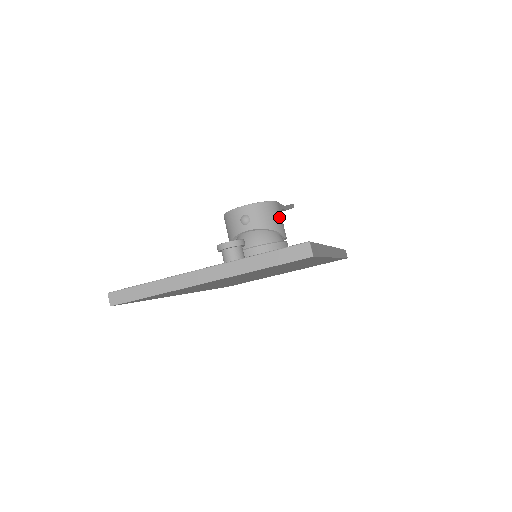
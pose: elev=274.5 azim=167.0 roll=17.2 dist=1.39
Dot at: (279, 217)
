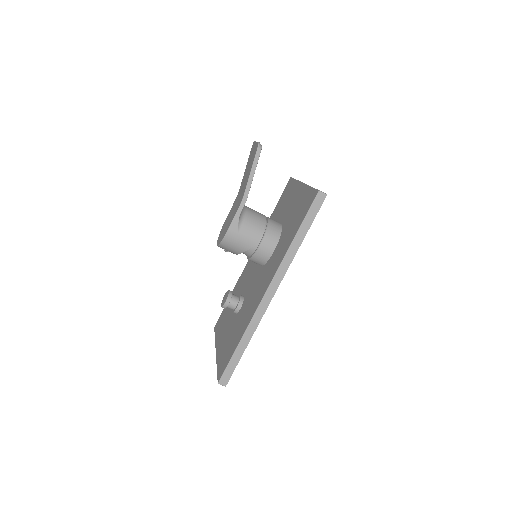
Dot at: (239, 239)
